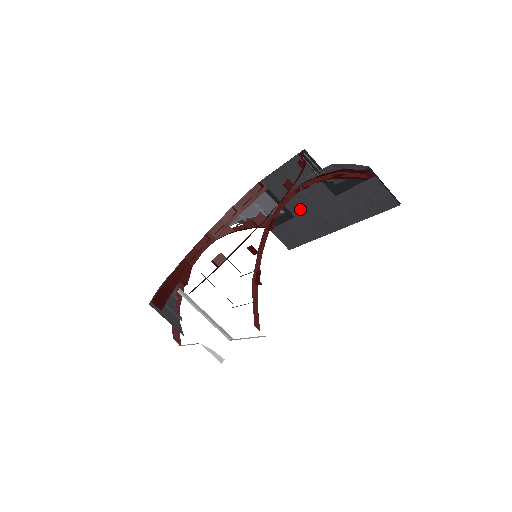
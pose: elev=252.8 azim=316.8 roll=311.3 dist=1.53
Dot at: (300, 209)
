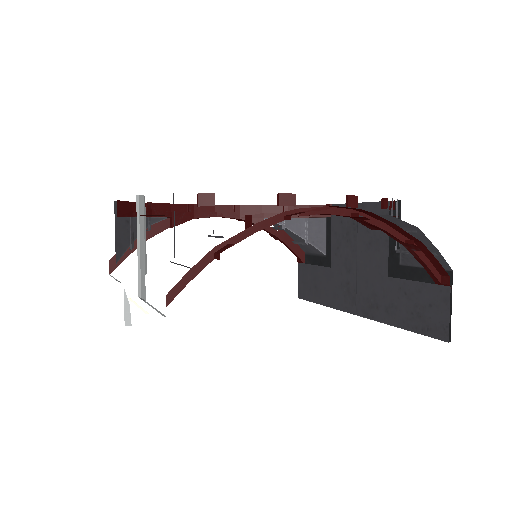
Dot at: (343, 263)
